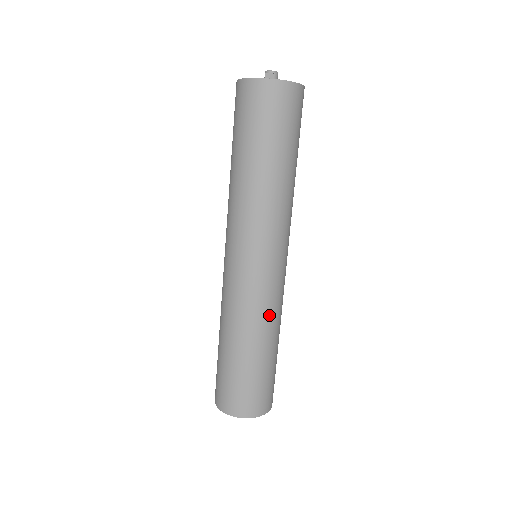
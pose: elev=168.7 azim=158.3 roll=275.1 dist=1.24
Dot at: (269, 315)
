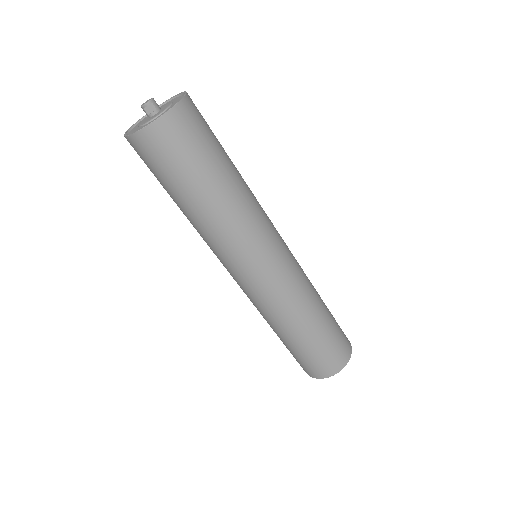
Dot at: (305, 290)
